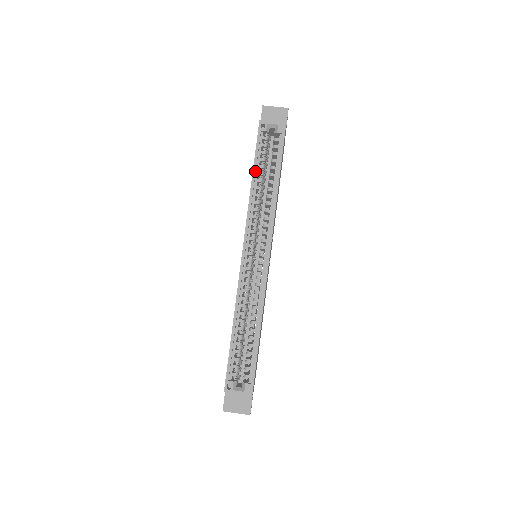
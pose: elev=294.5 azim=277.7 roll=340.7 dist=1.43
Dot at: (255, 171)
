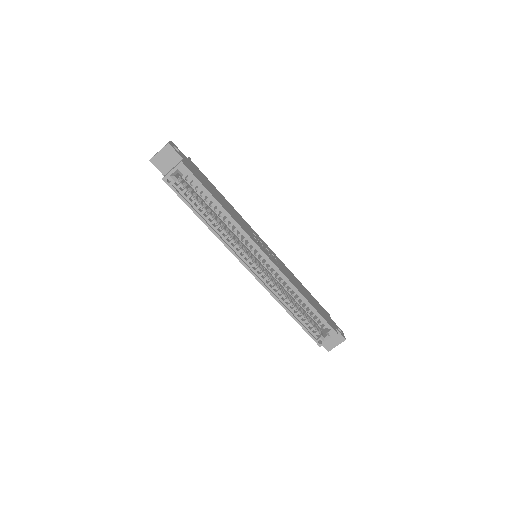
Dot at: (199, 215)
